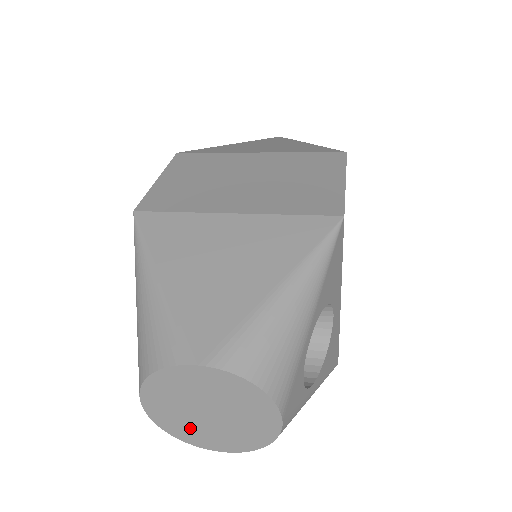
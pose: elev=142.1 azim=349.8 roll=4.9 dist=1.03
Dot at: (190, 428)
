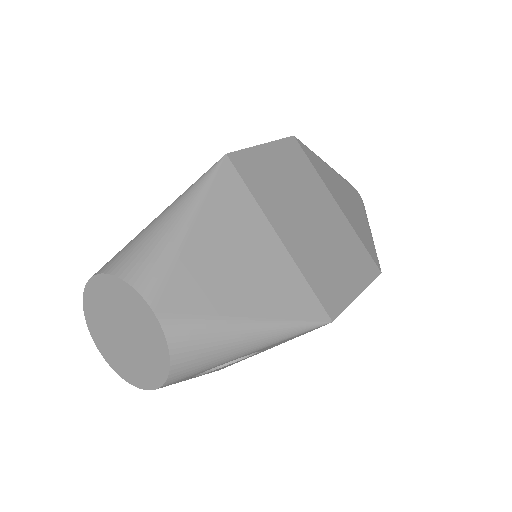
Dot at: (100, 322)
